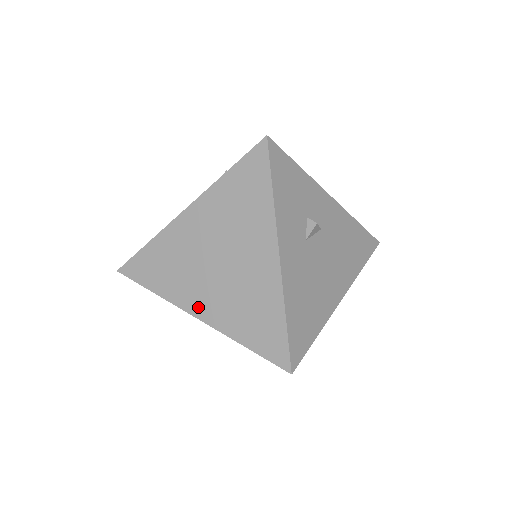
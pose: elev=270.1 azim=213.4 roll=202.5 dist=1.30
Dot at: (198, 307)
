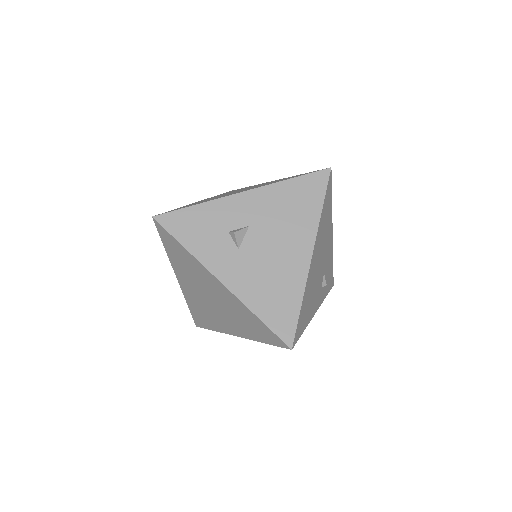
Dot at: (231, 330)
